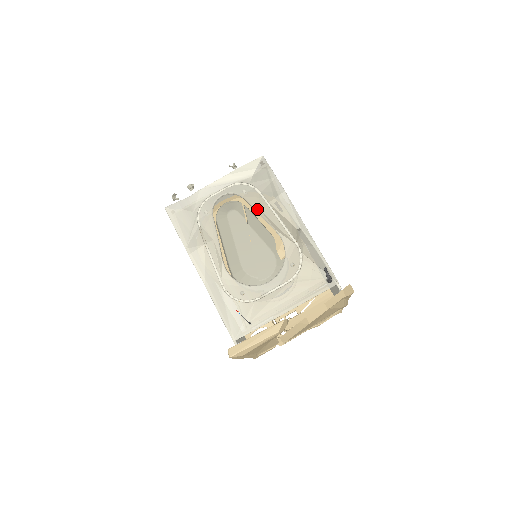
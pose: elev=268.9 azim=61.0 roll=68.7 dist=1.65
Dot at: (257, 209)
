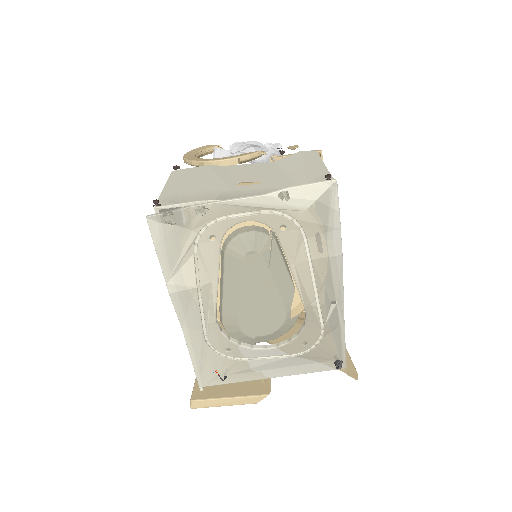
Dot at: (291, 263)
